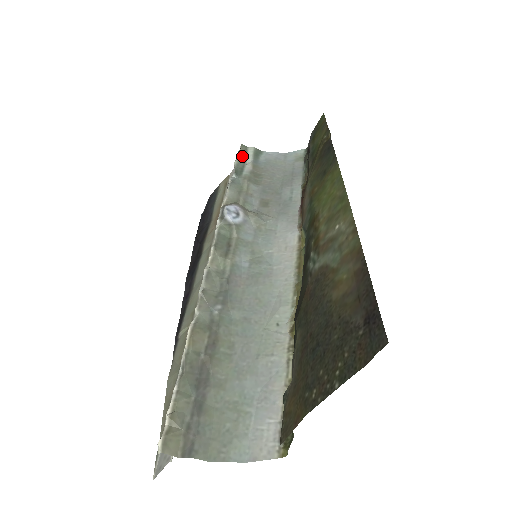
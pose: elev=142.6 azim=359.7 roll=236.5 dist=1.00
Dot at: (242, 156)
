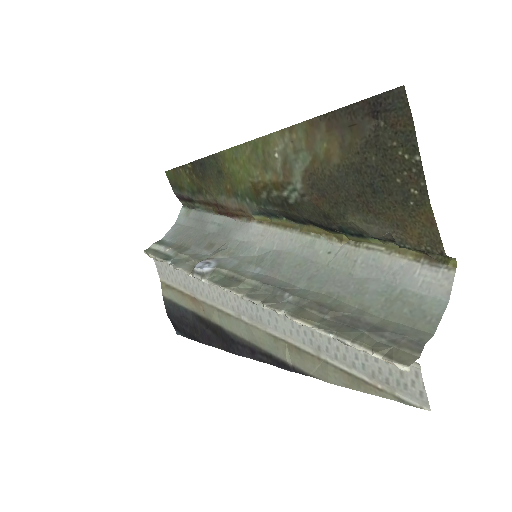
Dot at: (155, 253)
